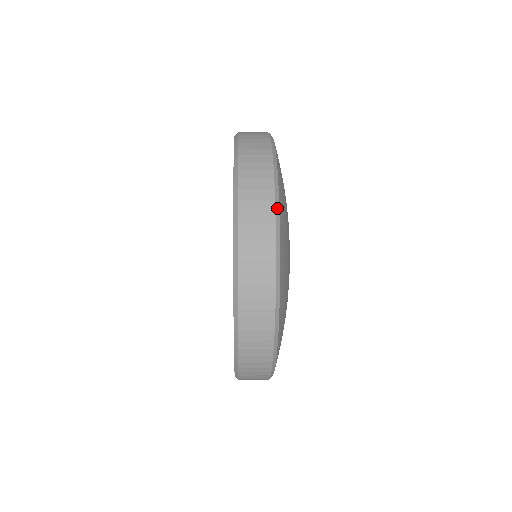
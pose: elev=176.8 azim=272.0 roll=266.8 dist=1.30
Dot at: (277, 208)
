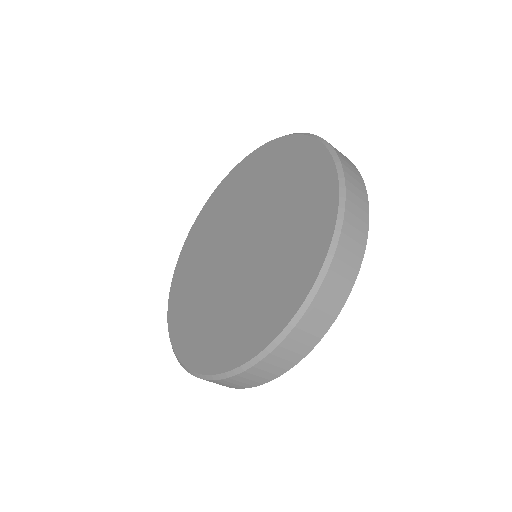
Dot at: occluded
